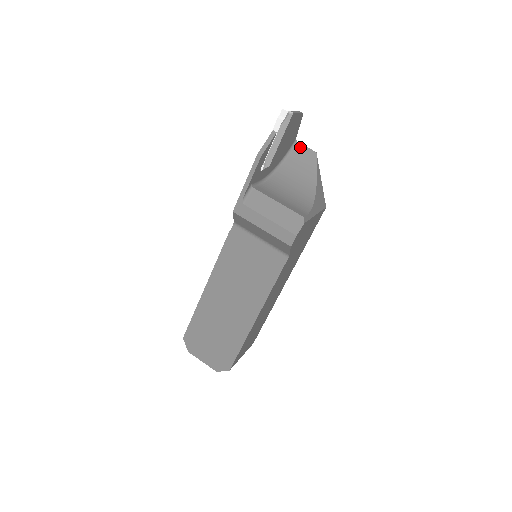
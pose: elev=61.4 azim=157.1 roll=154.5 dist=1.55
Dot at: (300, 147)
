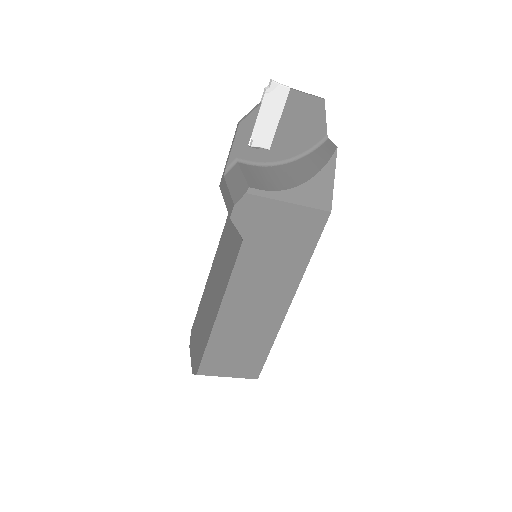
Dot at: (328, 143)
